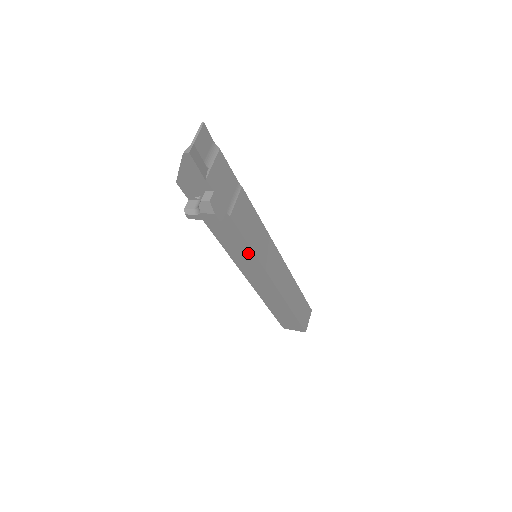
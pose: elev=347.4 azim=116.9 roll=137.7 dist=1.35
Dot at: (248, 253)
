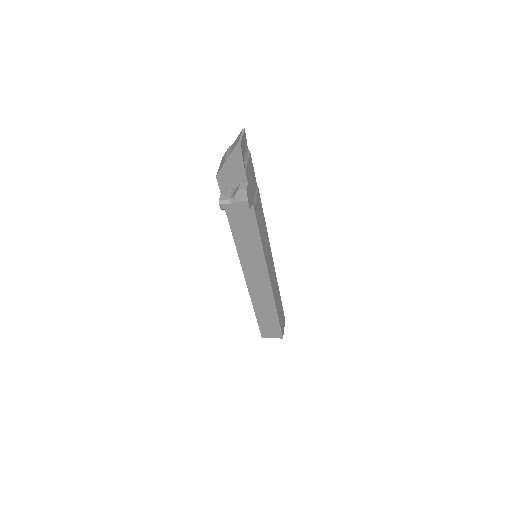
Dot at: (257, 247)
